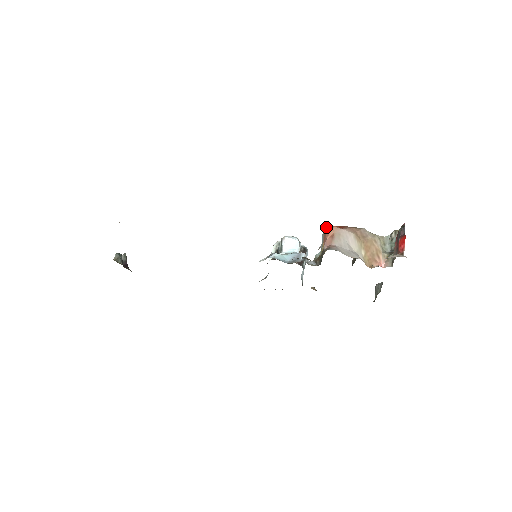
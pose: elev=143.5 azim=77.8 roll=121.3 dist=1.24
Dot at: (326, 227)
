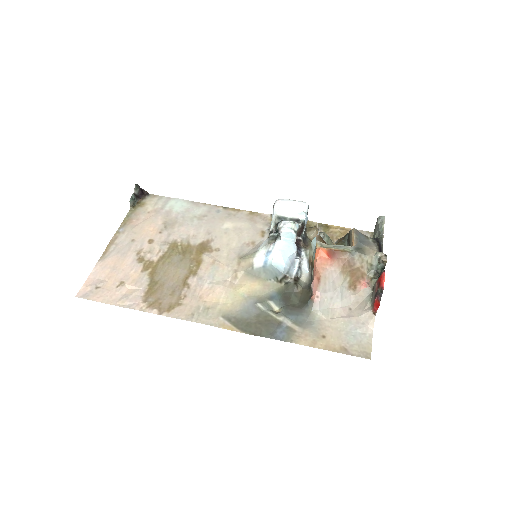
Dot at: (316, 257)
